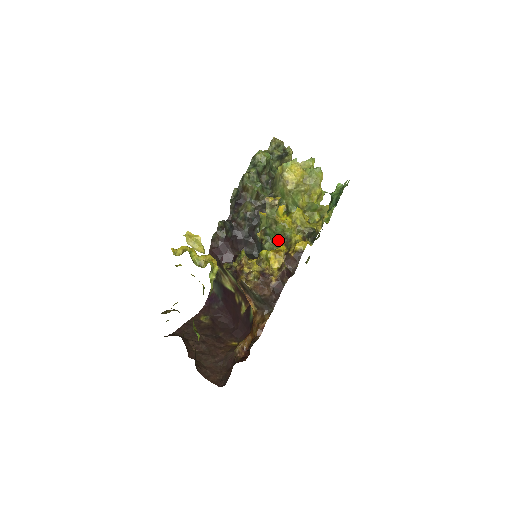
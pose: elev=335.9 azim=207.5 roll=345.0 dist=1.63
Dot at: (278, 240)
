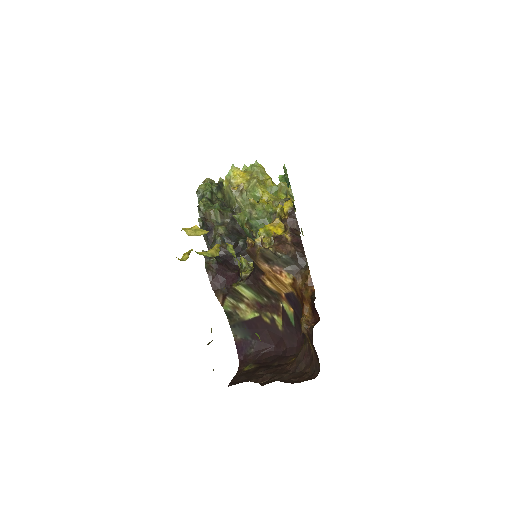
Dot at: (265, 224)
